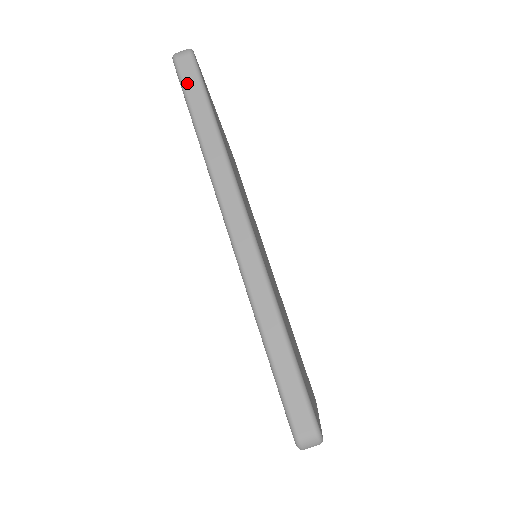
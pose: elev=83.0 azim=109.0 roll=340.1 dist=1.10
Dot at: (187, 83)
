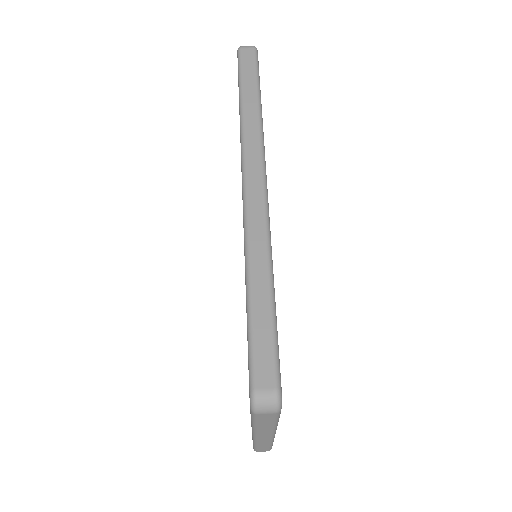
Dot at: (244, 67)
